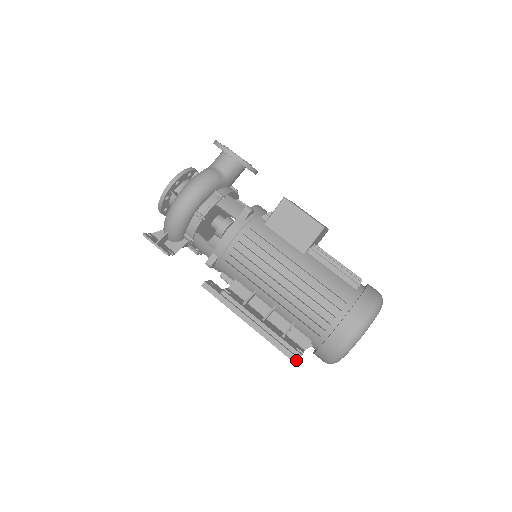
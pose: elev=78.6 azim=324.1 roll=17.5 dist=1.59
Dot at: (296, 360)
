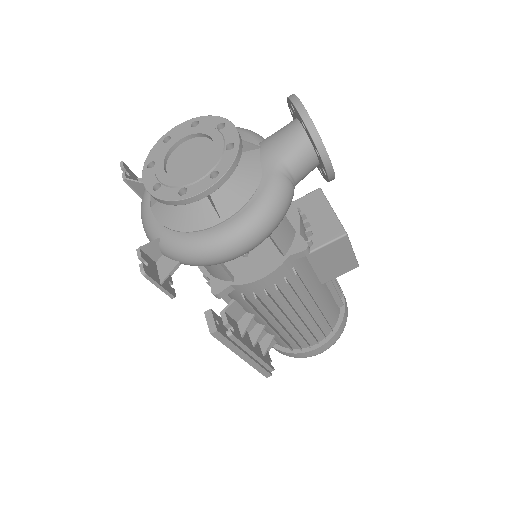
Dot at: (269, 376)
